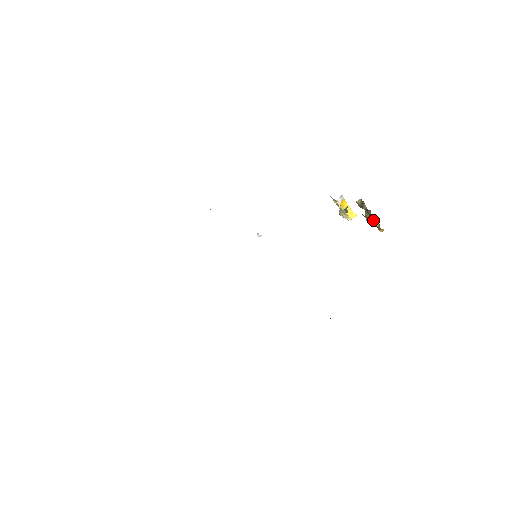
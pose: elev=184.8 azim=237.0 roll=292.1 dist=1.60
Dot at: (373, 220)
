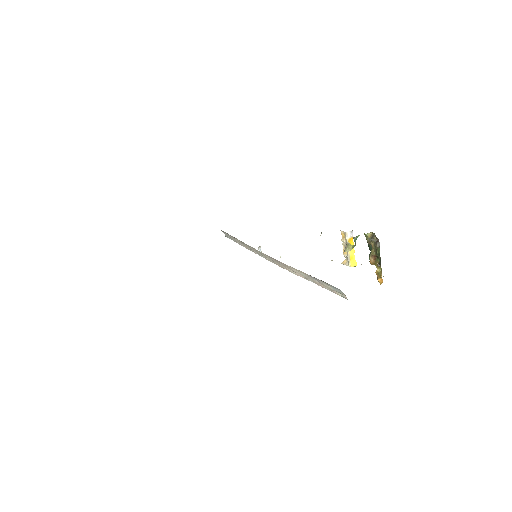
Dot at: (377, 260)
